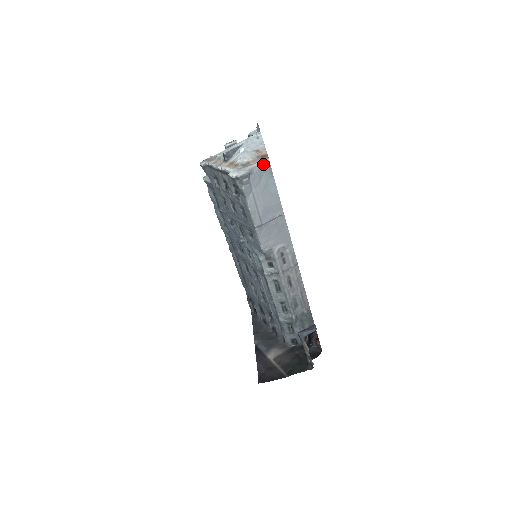
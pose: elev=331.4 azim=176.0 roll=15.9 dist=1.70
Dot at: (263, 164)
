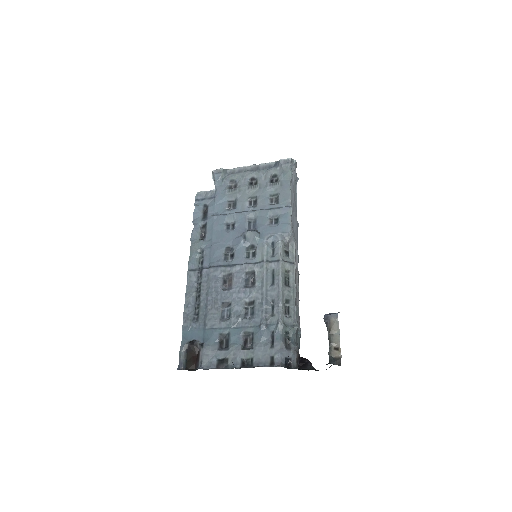
Dot at: occluded
